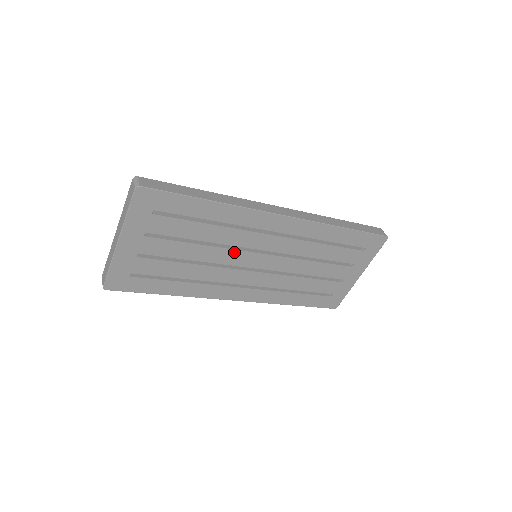
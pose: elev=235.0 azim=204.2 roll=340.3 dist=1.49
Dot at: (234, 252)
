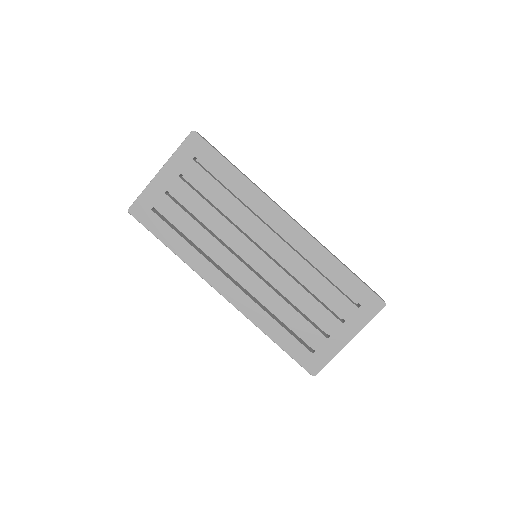
Dot at: (238, 234)
